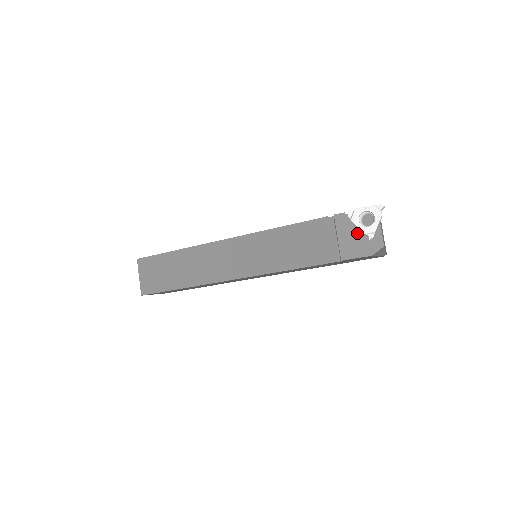
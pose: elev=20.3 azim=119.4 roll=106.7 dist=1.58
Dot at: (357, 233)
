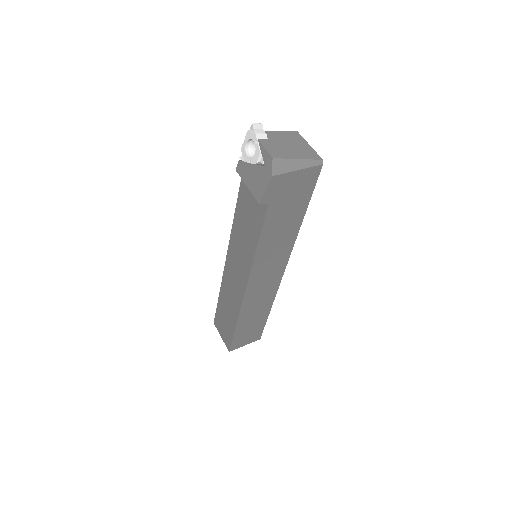
Dot at: (253, 168)
